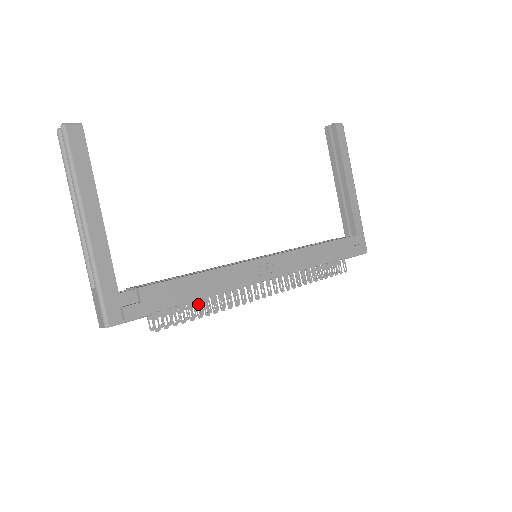
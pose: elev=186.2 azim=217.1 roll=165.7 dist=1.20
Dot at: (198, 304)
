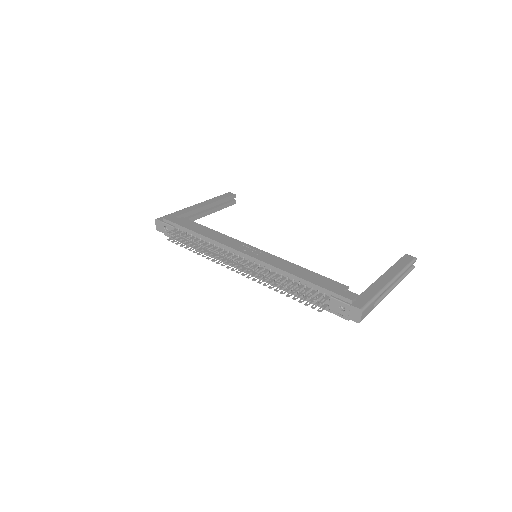
Dot at: (196, 240)
